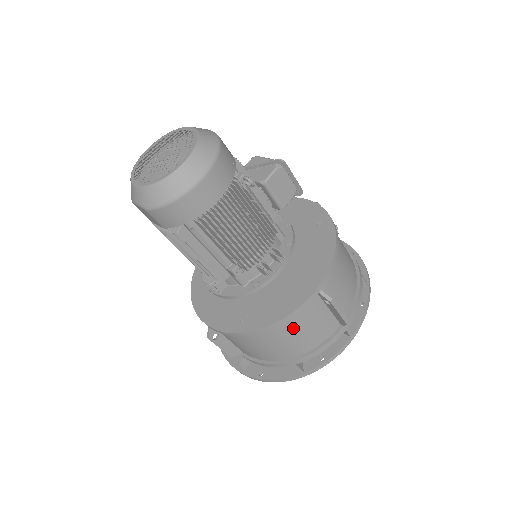
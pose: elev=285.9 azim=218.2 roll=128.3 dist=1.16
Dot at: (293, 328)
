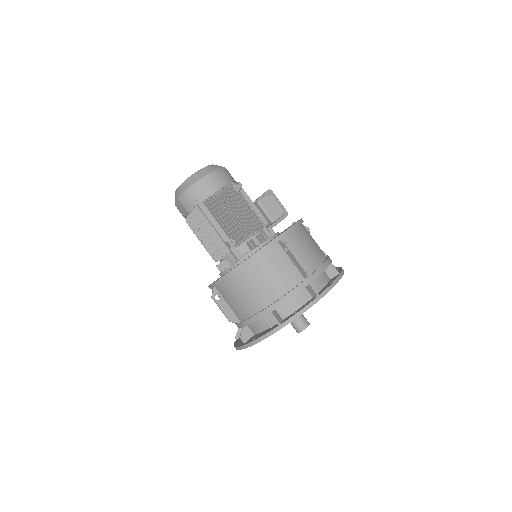
Dot at: (263, 269)
